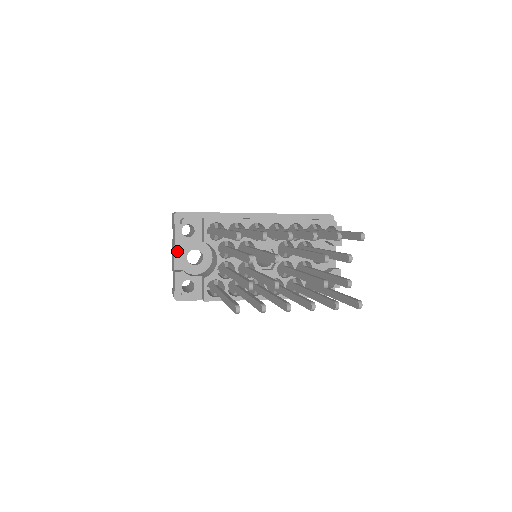
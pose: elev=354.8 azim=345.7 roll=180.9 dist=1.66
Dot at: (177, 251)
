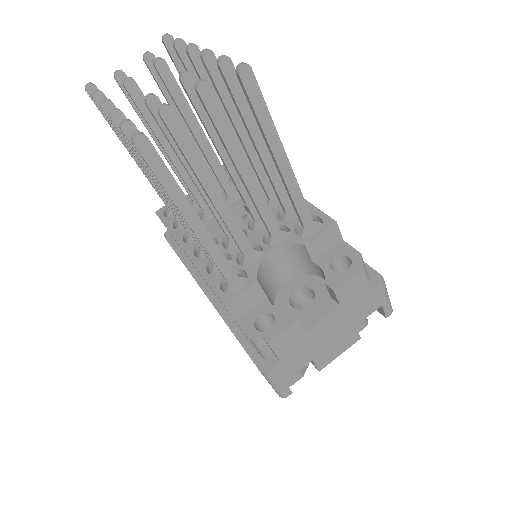
Dot at: occluded
